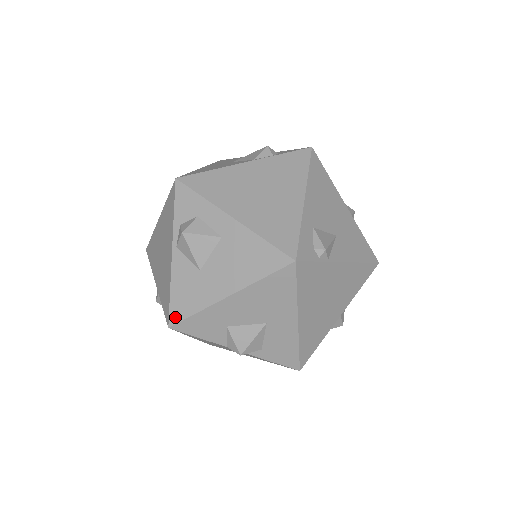
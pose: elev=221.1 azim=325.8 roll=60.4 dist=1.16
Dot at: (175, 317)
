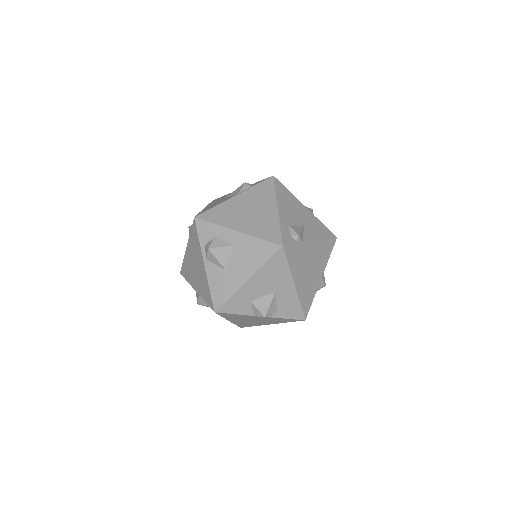
Dot at: (217, 304)
